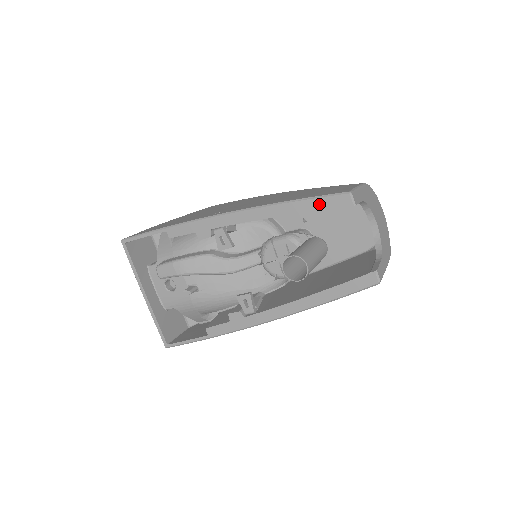
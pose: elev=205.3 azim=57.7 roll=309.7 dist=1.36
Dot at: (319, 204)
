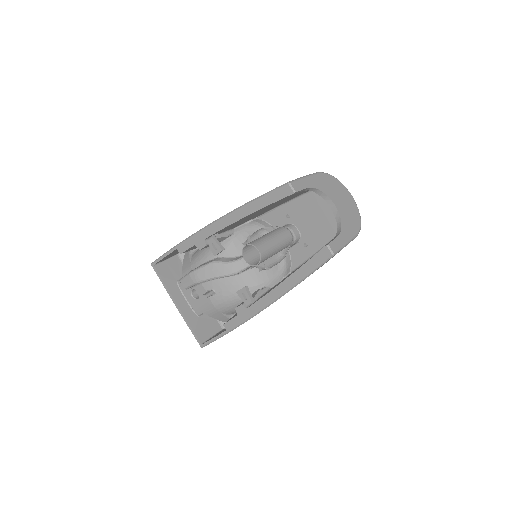
Dot at: (270, 198)
